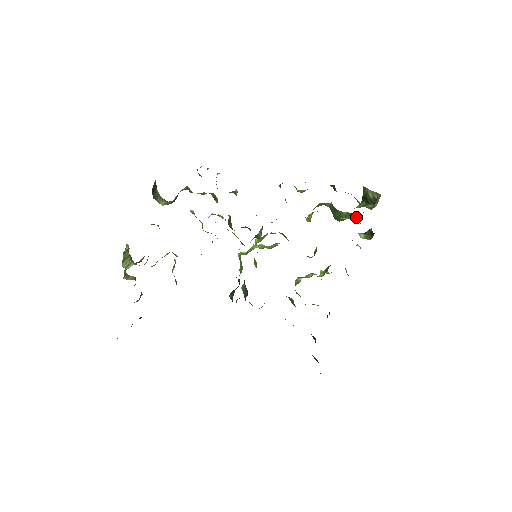
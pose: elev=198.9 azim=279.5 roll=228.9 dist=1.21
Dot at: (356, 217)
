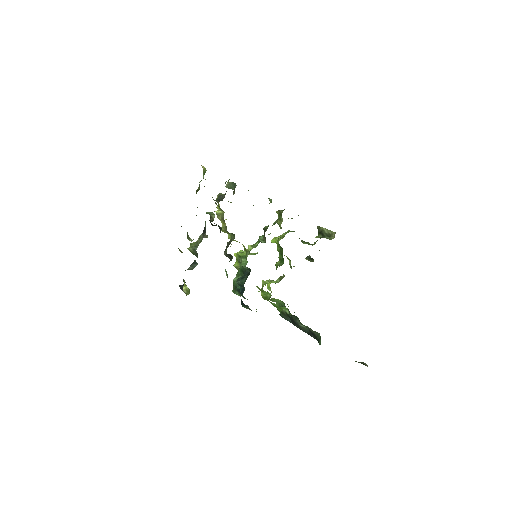
Dot at: (312, 244)
